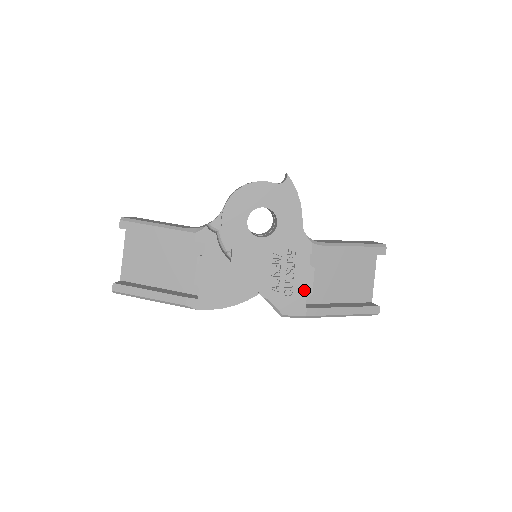
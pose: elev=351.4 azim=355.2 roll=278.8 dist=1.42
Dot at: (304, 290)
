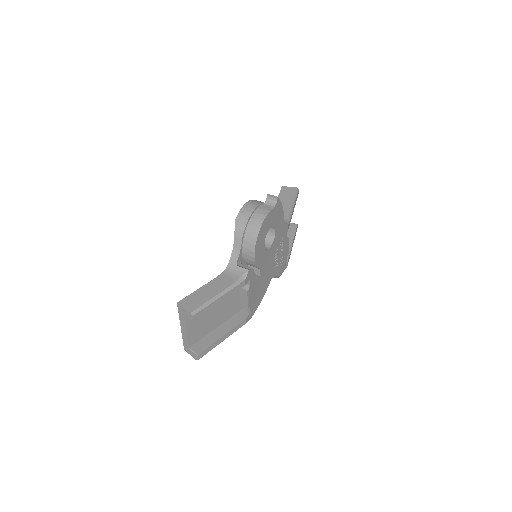
Dot at: (286, 254)
